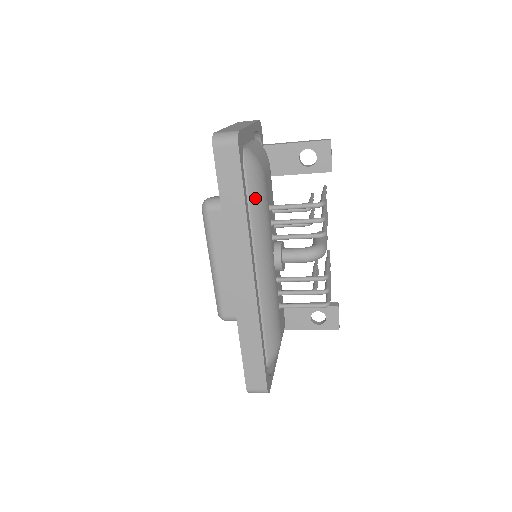
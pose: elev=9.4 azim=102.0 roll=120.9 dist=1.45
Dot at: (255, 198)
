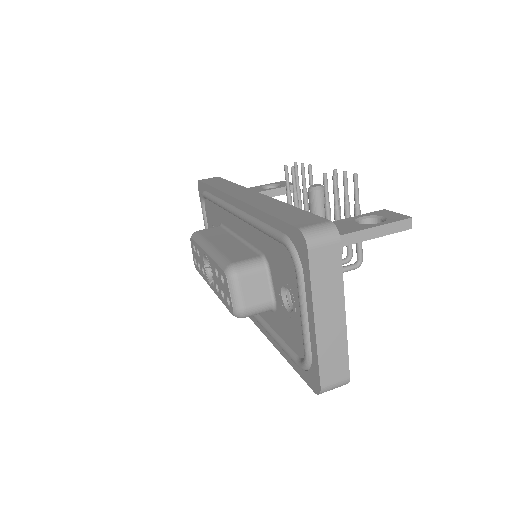
Dot at: occluded
